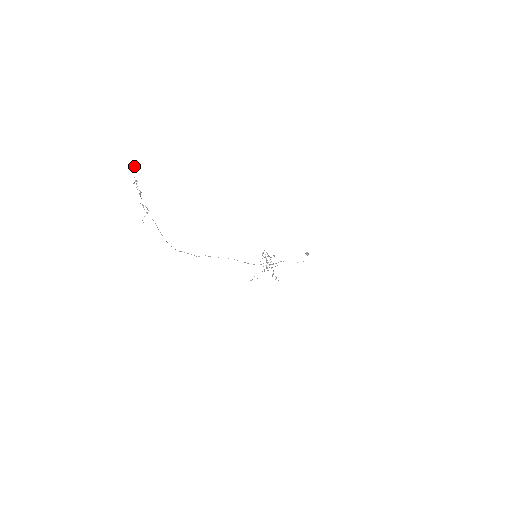
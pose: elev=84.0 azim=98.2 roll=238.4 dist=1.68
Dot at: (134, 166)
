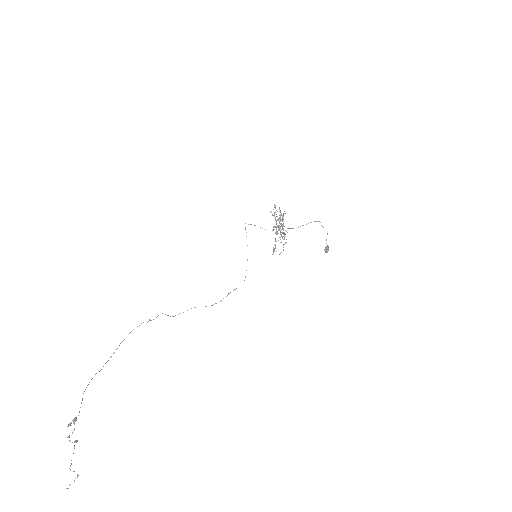
Dot at: (74, 420)
